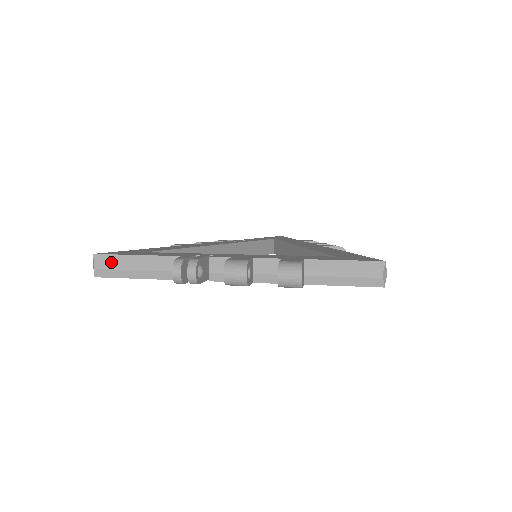
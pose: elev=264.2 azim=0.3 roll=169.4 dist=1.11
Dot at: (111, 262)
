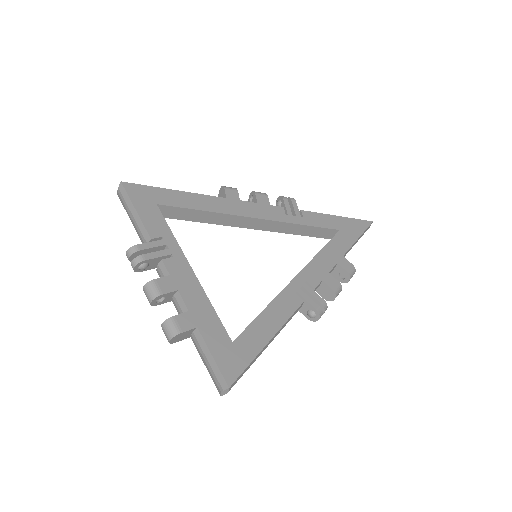
Dot at: (124, 198)
